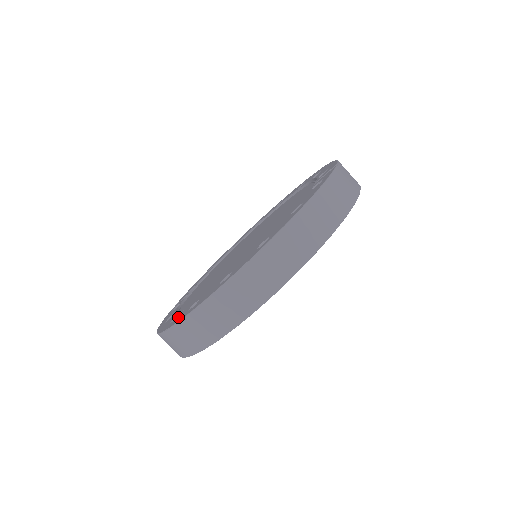
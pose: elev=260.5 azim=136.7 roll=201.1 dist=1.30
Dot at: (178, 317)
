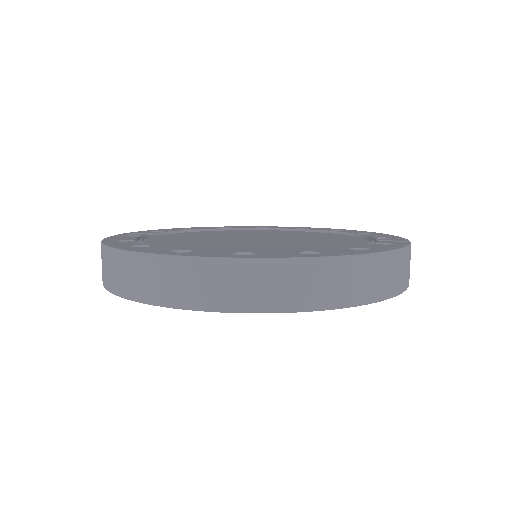
Dot at: (150, 248)
